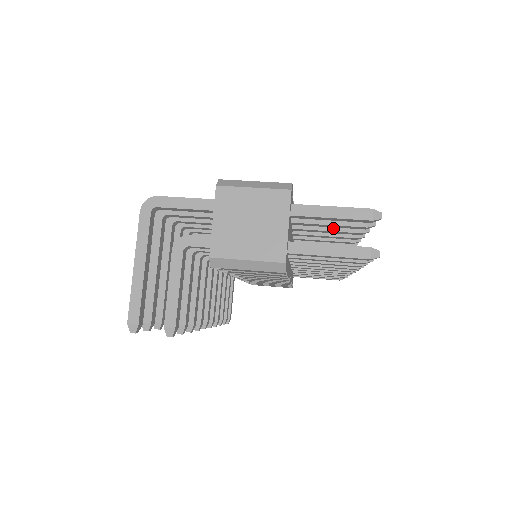
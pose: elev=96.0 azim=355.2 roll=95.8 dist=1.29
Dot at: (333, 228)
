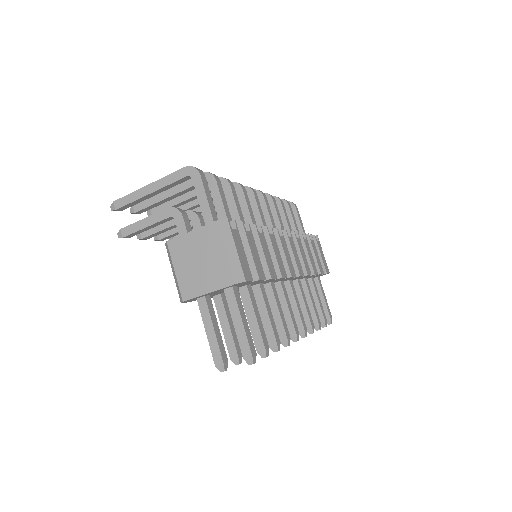
Dot at: (264, 320)
